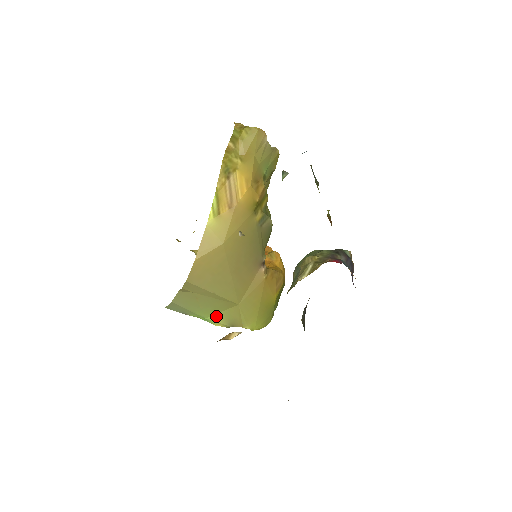
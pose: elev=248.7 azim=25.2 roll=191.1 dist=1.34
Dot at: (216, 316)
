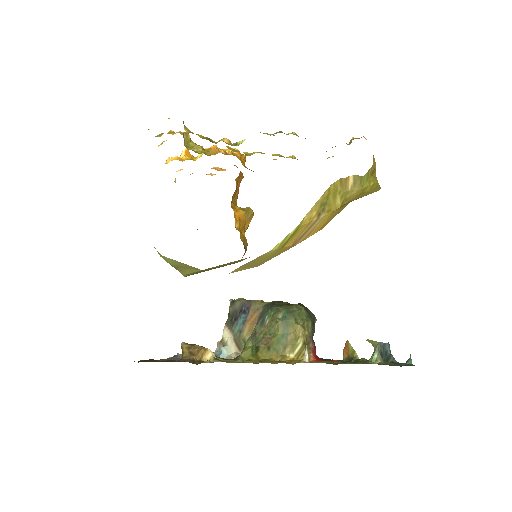
Dot at: (173, 260)
